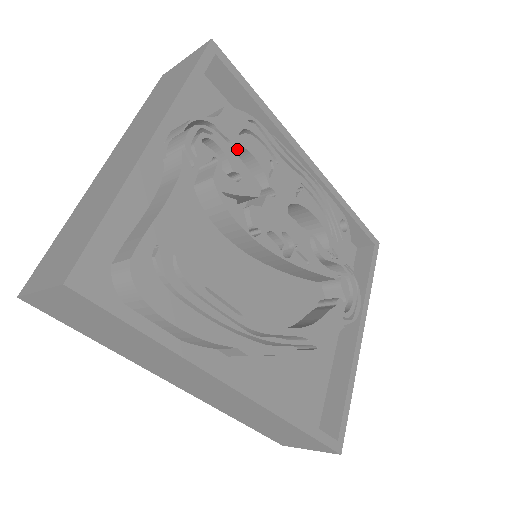
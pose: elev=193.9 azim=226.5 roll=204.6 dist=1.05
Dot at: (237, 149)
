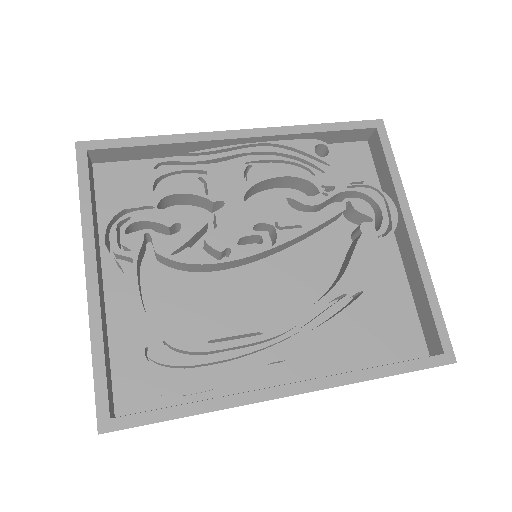
Dot at: (164, 201)
